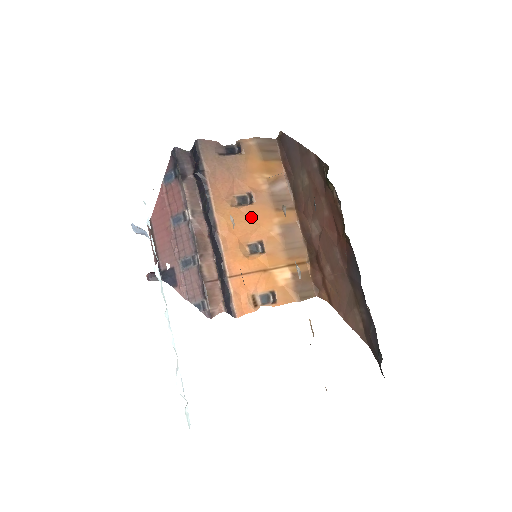
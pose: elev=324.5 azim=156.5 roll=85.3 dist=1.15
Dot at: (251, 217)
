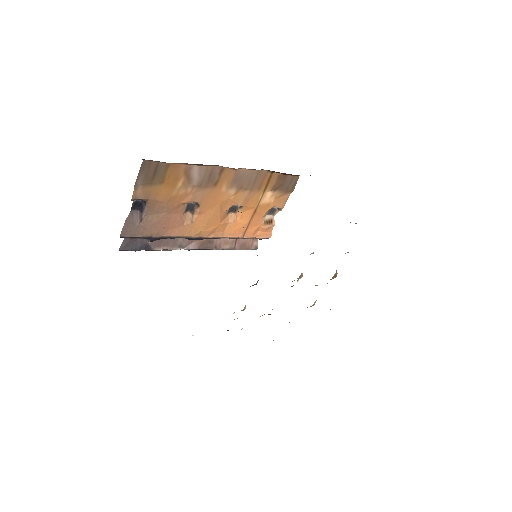
Dot at: (209, 209)
